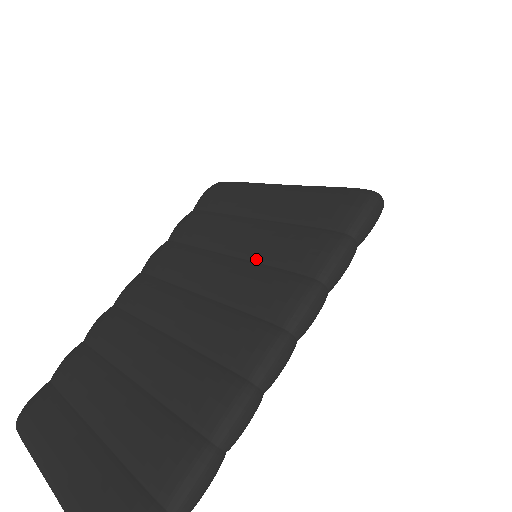
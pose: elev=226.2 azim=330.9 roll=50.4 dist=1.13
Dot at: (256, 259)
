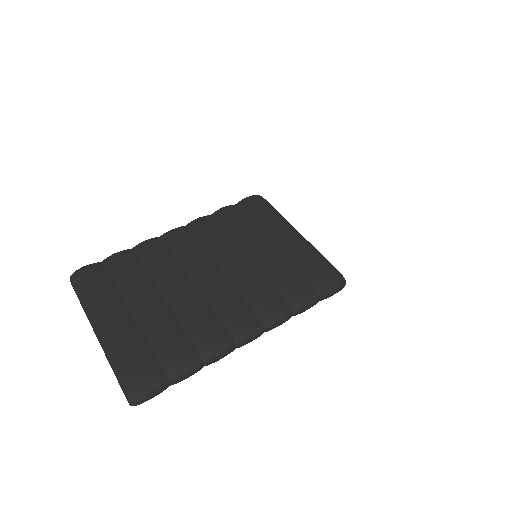
Dot at: (264, 273)
